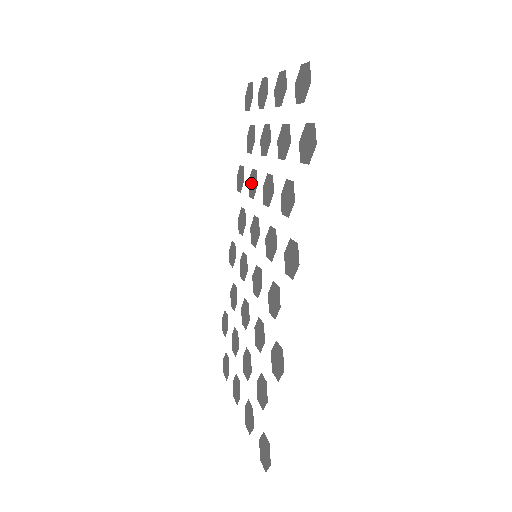
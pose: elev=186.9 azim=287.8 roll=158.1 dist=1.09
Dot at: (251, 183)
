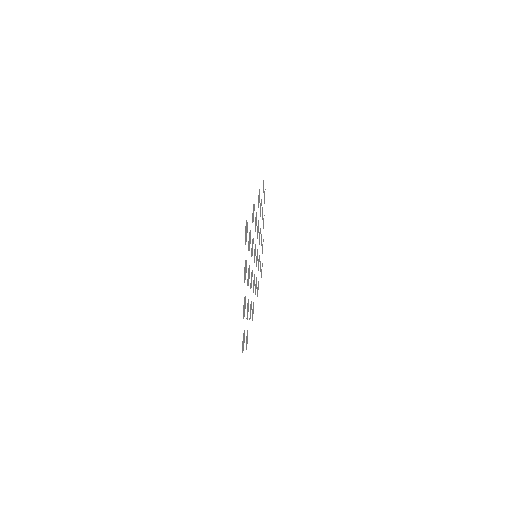
Dot at: (252, 244)
